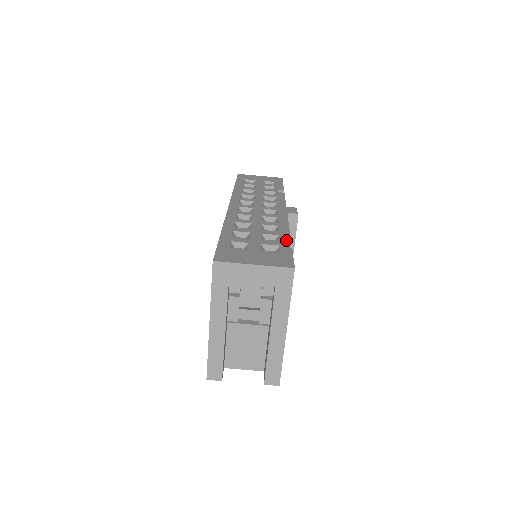
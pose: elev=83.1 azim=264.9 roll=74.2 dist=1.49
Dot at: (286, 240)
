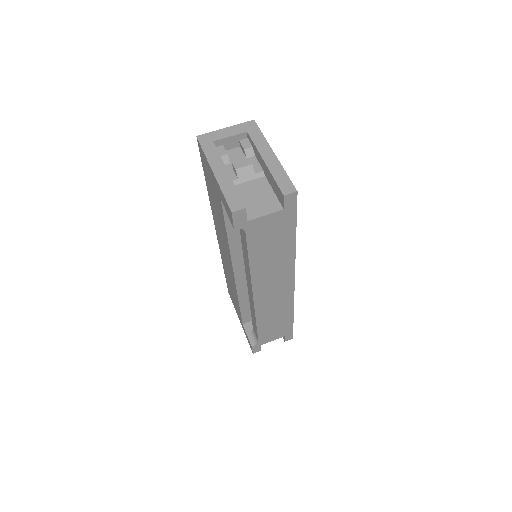
Dot at: occluded
